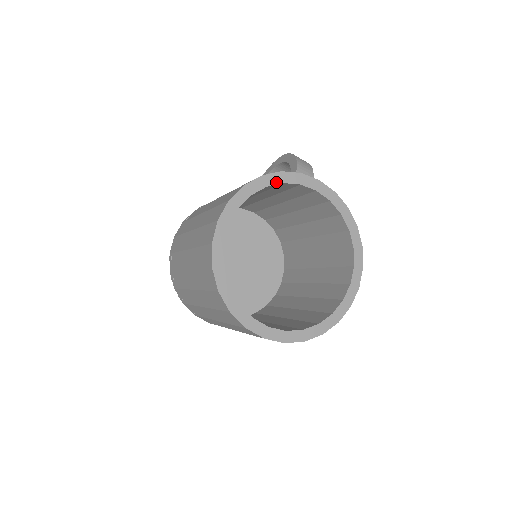
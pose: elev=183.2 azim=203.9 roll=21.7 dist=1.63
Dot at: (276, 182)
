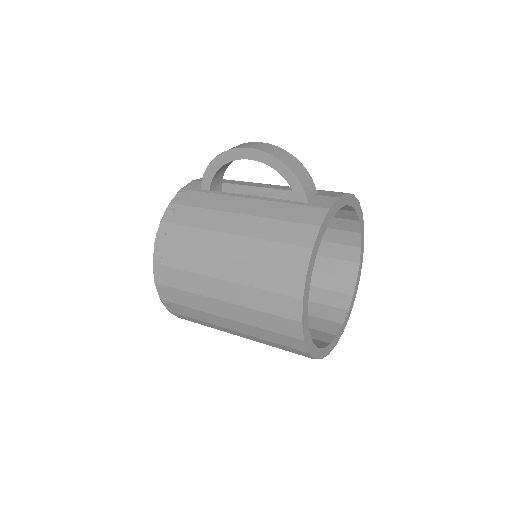
Dot at: (320, 241)
